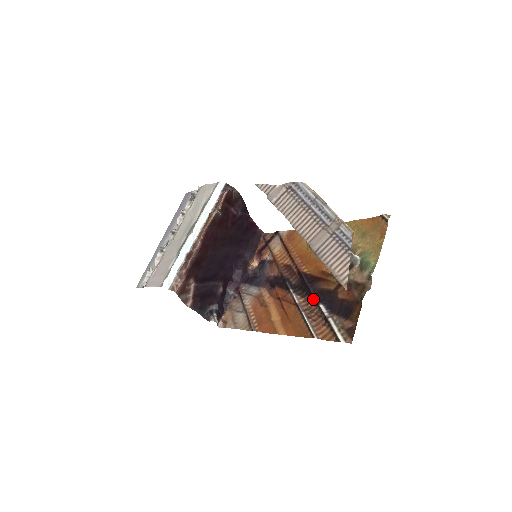
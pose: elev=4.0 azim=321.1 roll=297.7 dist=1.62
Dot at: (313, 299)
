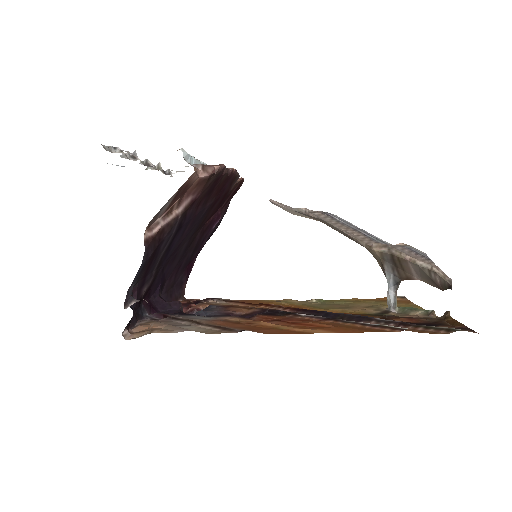
Dot at: (355, 318)
